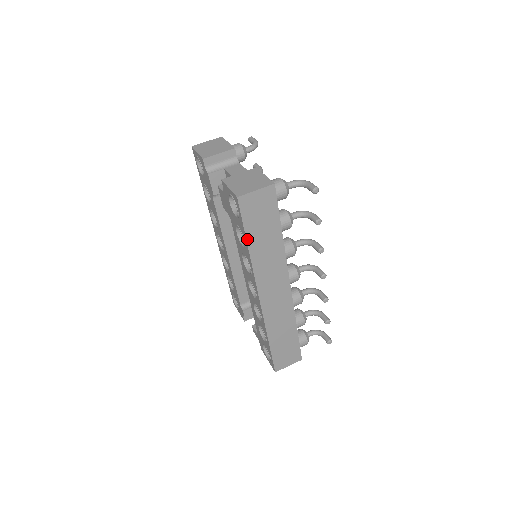
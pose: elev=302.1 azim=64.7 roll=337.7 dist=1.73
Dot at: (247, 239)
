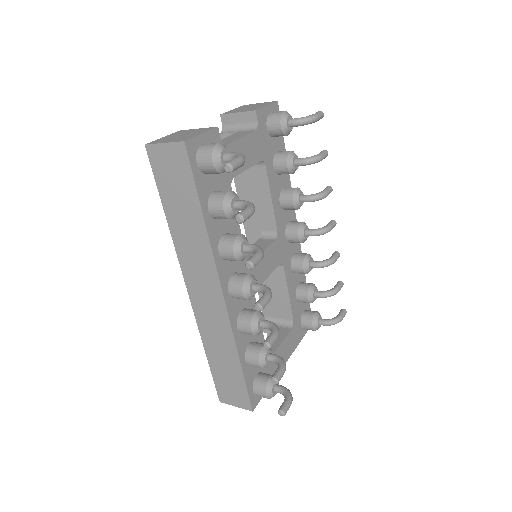
Dot at: (163, 205)
